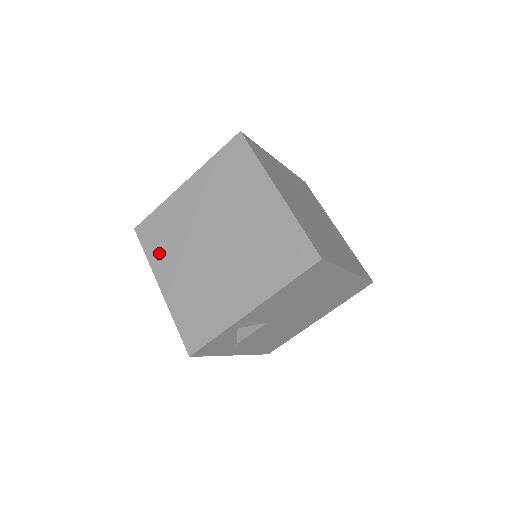
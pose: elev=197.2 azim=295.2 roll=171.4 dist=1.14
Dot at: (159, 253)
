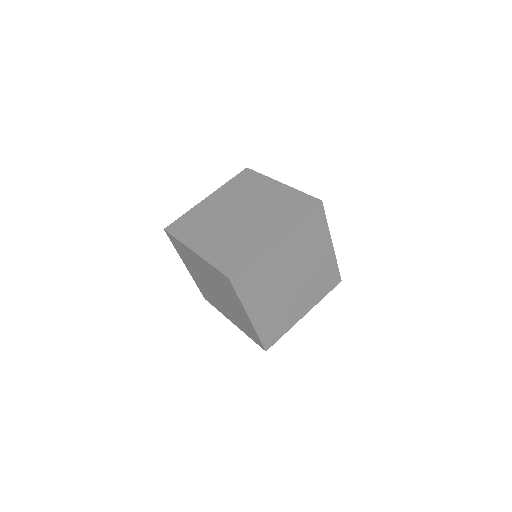
Dot at: (183, 257)
